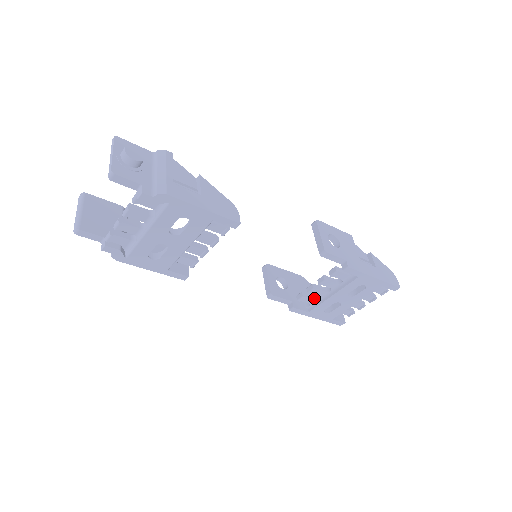
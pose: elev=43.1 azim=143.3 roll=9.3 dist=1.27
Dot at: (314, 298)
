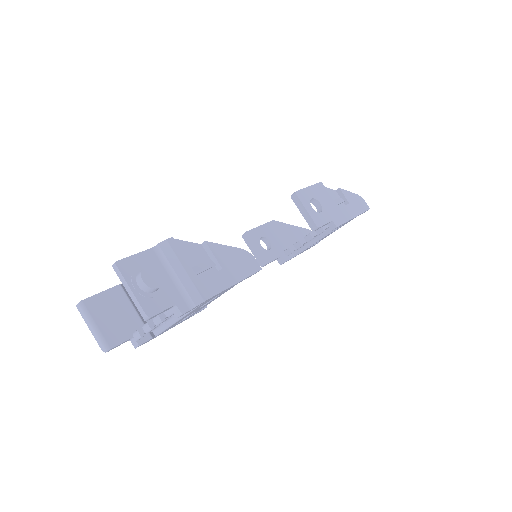
Dot at: occluded
